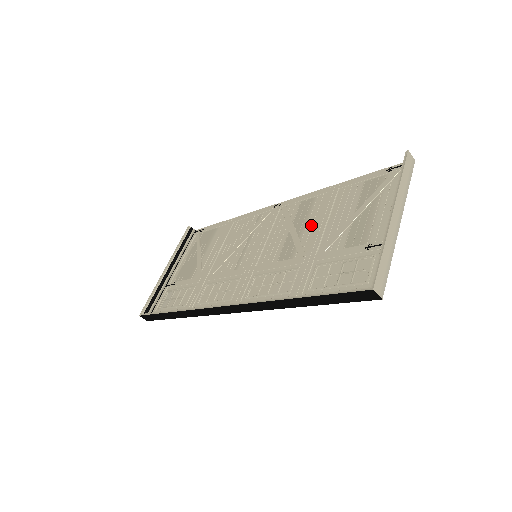
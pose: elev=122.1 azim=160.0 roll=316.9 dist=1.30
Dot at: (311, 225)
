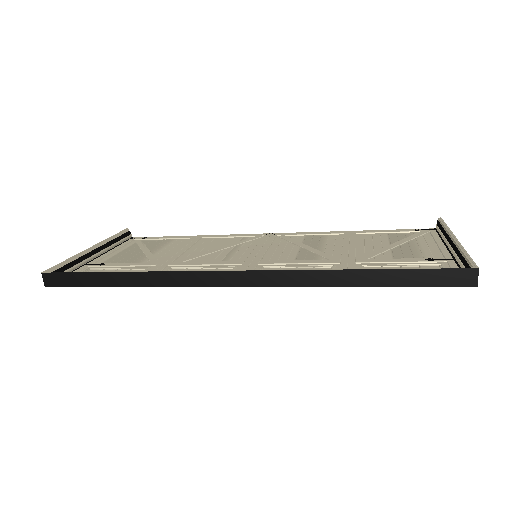
Dot at: (333, 246)
